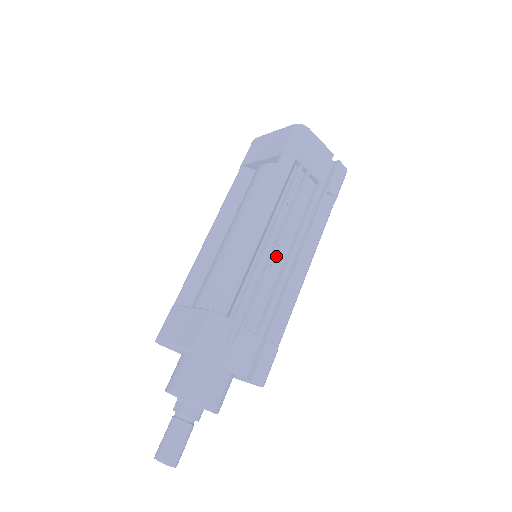
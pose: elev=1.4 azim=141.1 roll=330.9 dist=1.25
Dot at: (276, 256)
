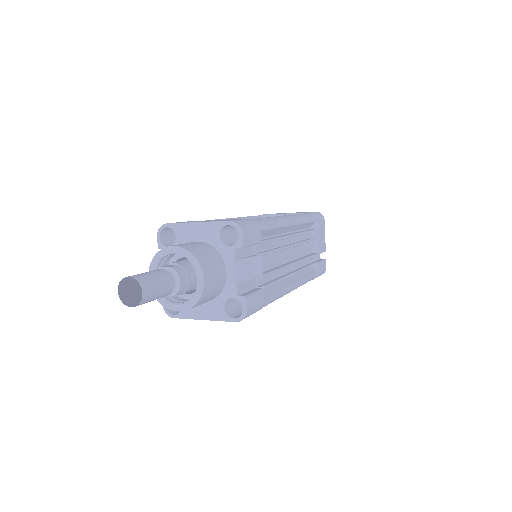
Dot at: (285, 253)
